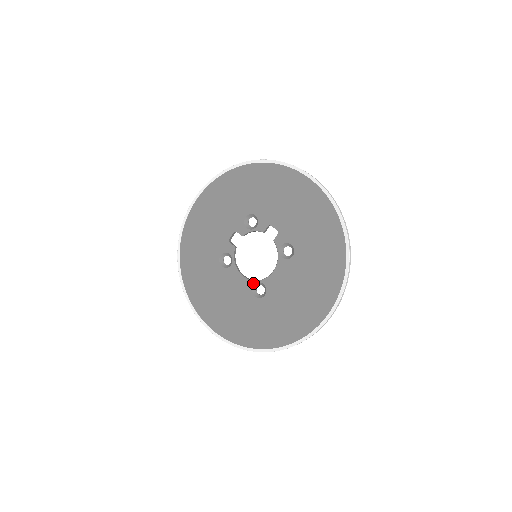
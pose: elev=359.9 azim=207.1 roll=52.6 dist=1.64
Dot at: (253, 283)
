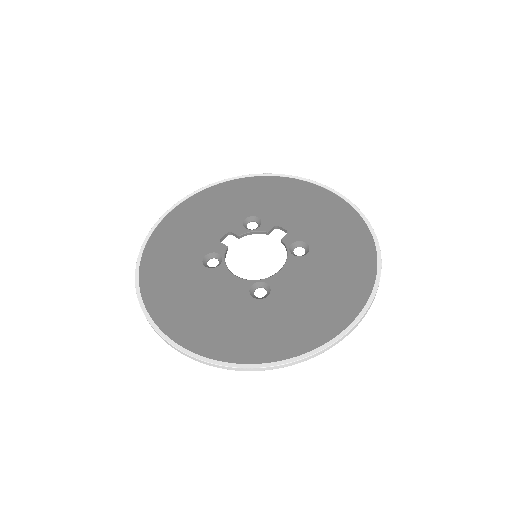
Dot at: (251, 282)
